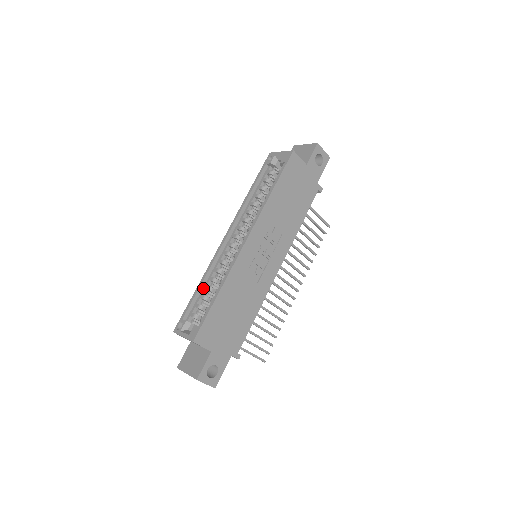
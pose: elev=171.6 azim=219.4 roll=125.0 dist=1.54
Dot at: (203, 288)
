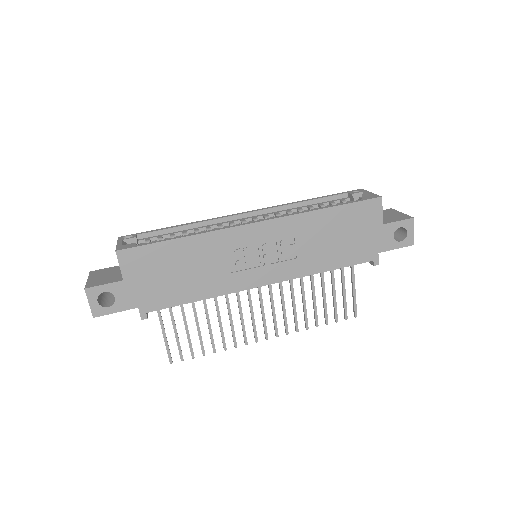
Dot at: (182, 230)
